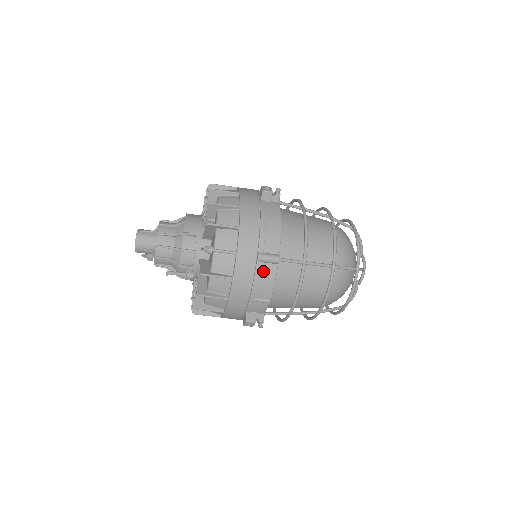
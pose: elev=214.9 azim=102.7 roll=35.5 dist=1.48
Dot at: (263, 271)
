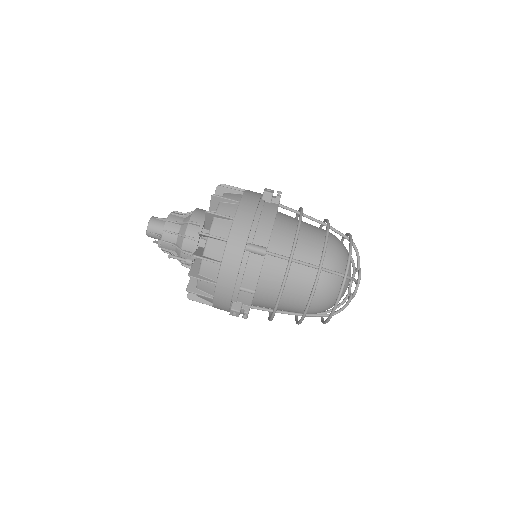
Dot at: (250, 261)
